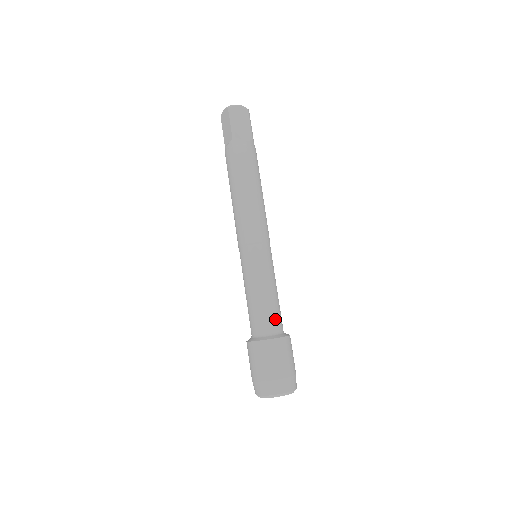
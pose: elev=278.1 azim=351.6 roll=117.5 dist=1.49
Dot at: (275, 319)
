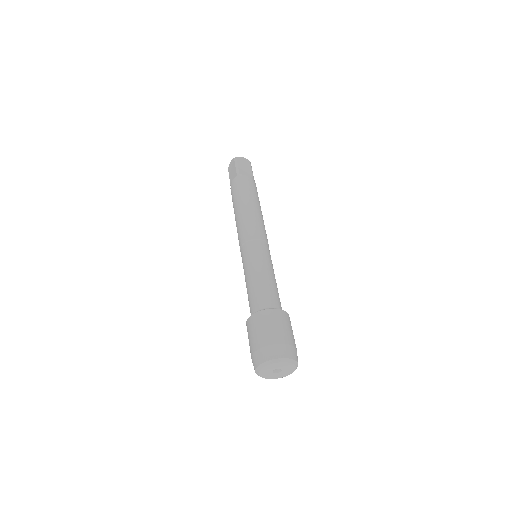
Dot at: (274, 297)
